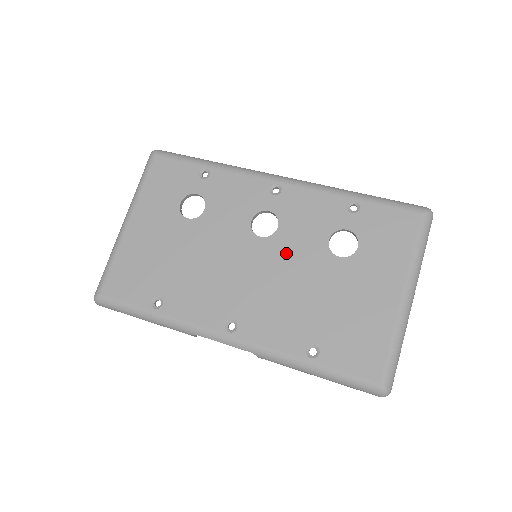
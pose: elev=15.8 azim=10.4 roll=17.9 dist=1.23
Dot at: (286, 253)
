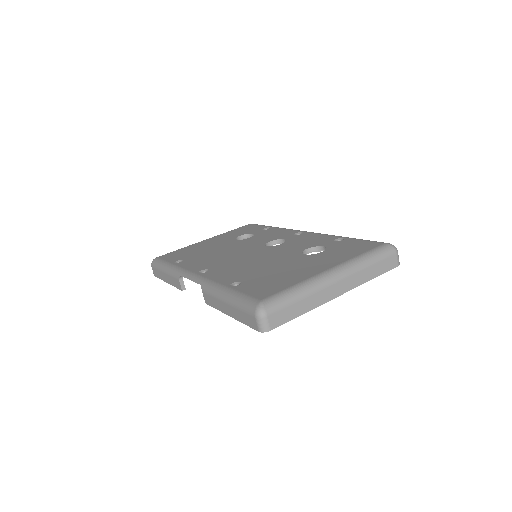
Dot at: (273, 251)
